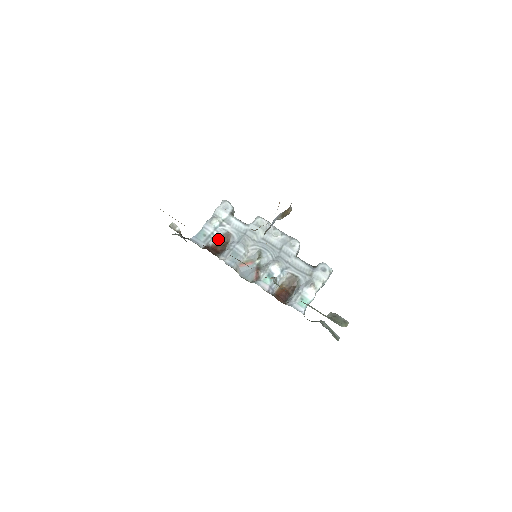
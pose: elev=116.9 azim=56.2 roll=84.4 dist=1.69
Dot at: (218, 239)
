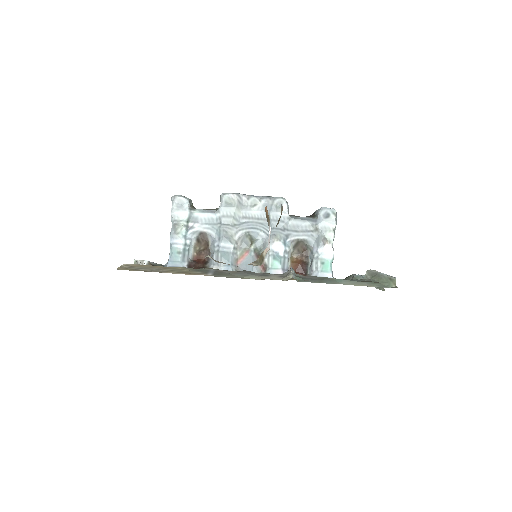
Dot at: (195, 246)
